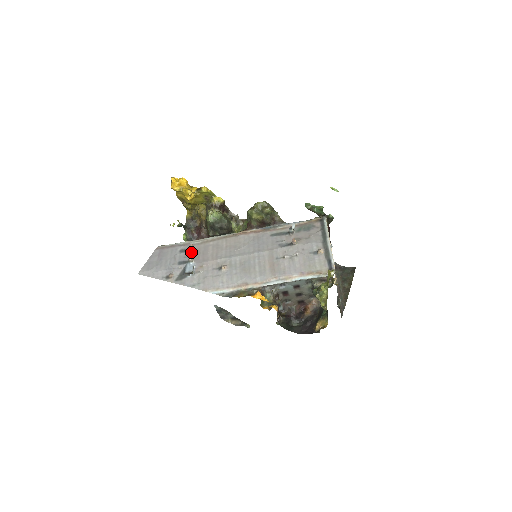
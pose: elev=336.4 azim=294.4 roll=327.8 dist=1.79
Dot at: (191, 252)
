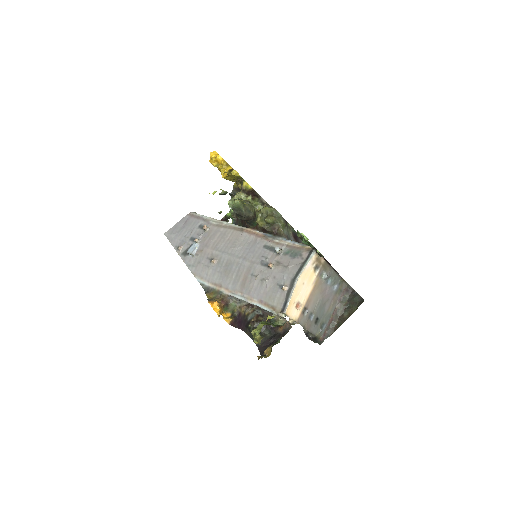
Dot at: (204, 231)
